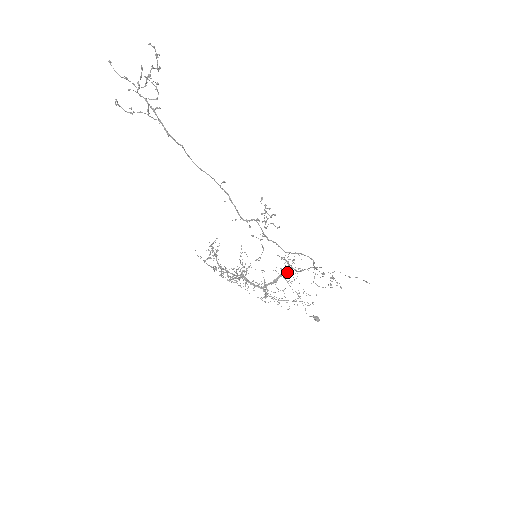
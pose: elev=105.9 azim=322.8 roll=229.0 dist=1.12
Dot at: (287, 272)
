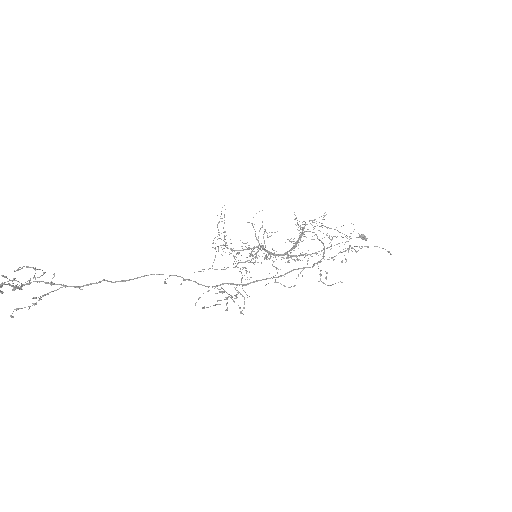
Dot at: occluded
